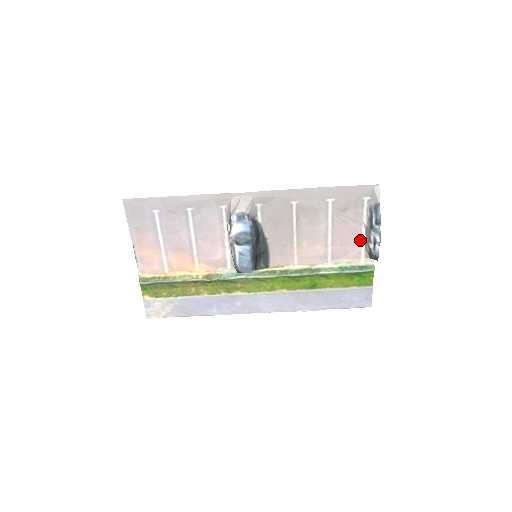
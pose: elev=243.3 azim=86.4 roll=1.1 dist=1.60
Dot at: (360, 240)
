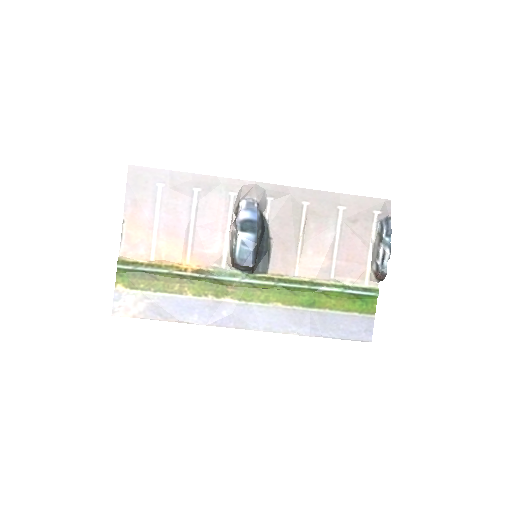
Dot at: (366, 258)
